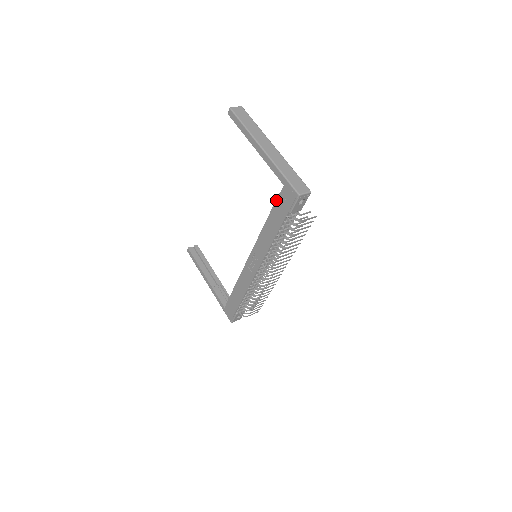
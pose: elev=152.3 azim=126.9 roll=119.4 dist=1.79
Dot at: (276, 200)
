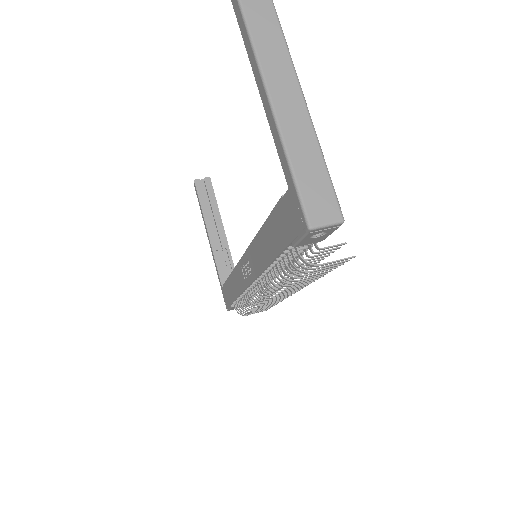
Dot at: (276, 205)
